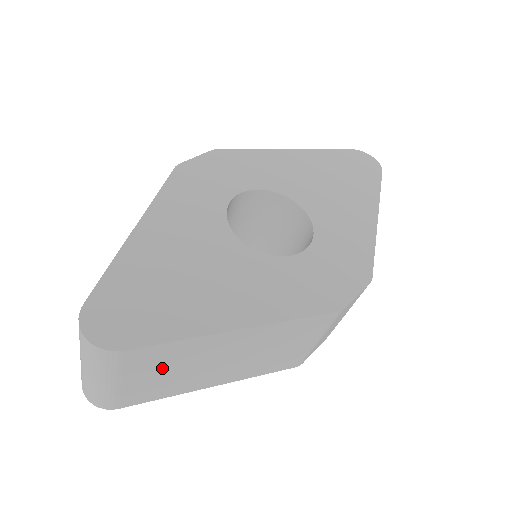
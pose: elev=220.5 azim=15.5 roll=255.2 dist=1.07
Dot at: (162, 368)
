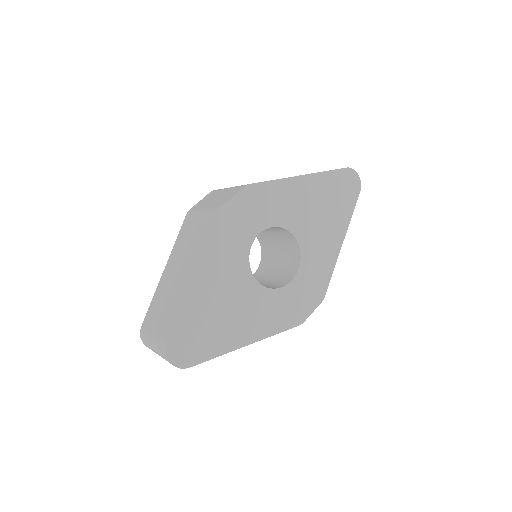
Dot at: occluded
